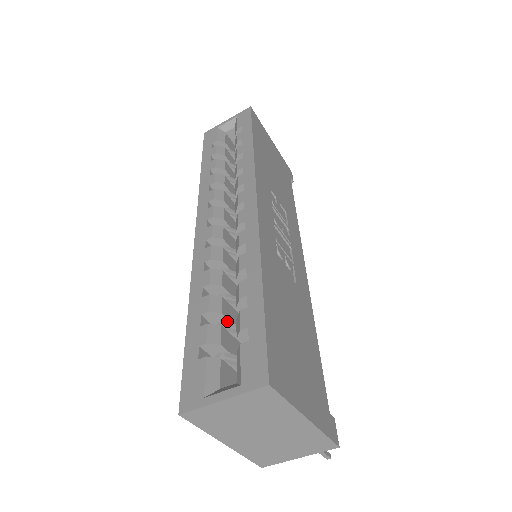
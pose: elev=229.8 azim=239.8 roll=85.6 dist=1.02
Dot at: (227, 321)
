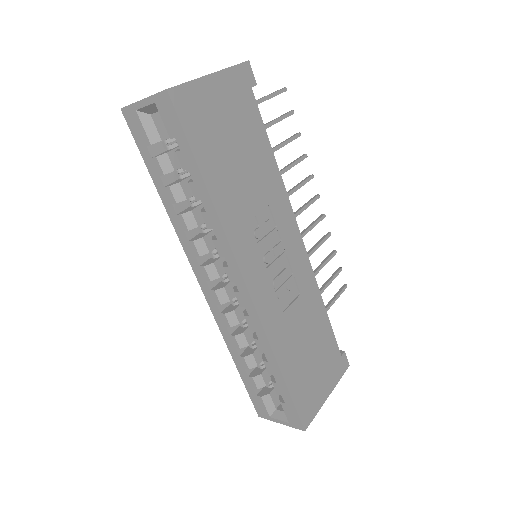
Dot at: (262, 360)
